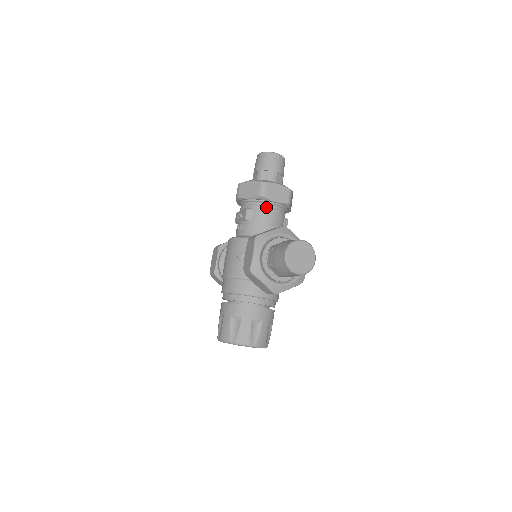
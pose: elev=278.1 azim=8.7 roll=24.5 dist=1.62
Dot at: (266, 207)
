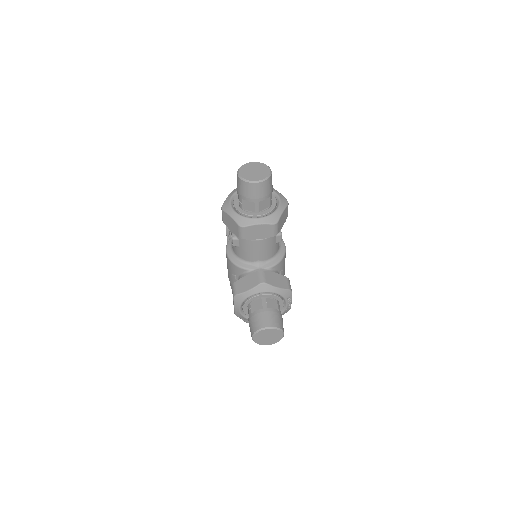
Dot at: (251, 240)
